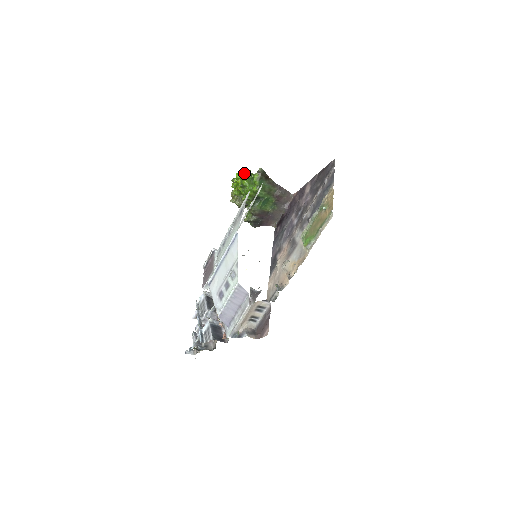
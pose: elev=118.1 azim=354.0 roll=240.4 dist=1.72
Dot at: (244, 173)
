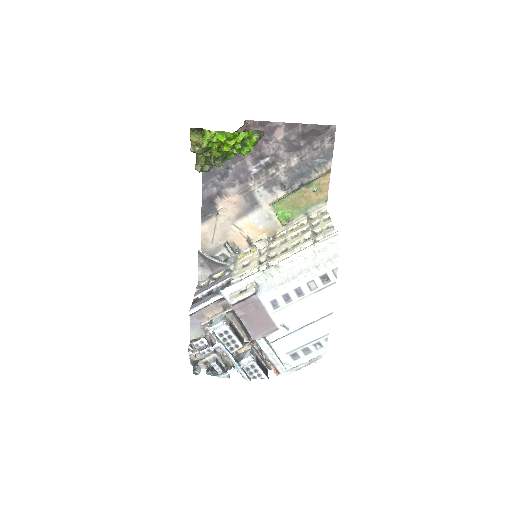
Dot at: occluded
